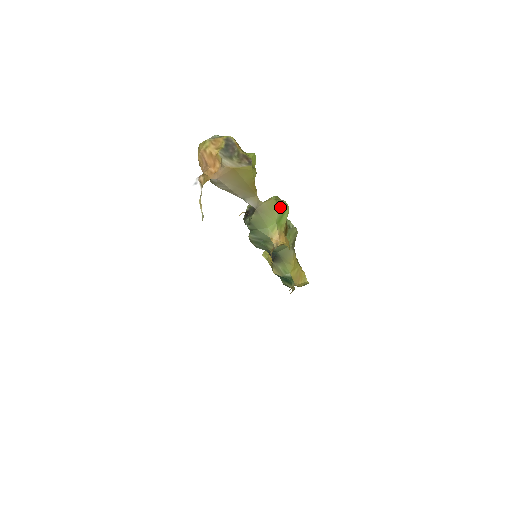
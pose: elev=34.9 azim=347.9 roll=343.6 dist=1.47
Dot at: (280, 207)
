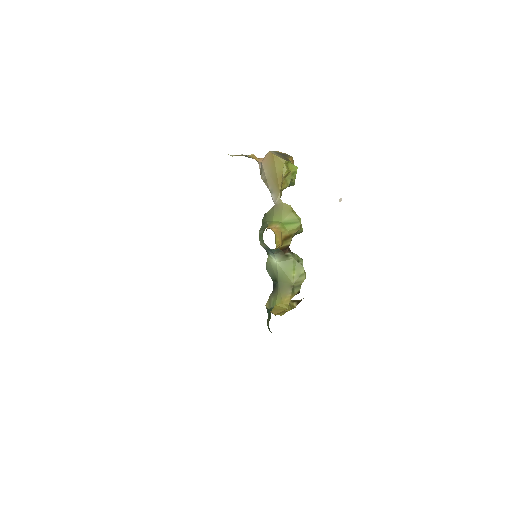
Dot at: (292, 216)
